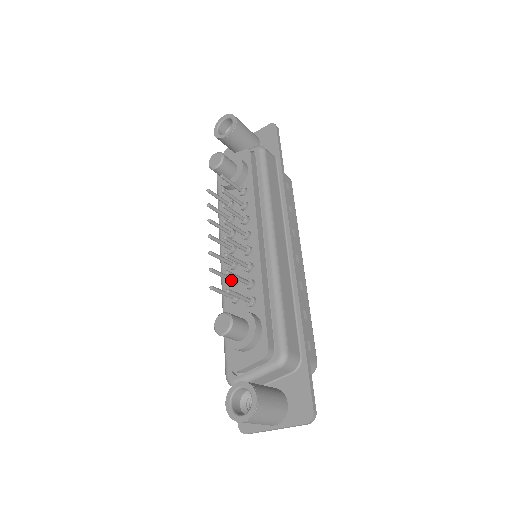
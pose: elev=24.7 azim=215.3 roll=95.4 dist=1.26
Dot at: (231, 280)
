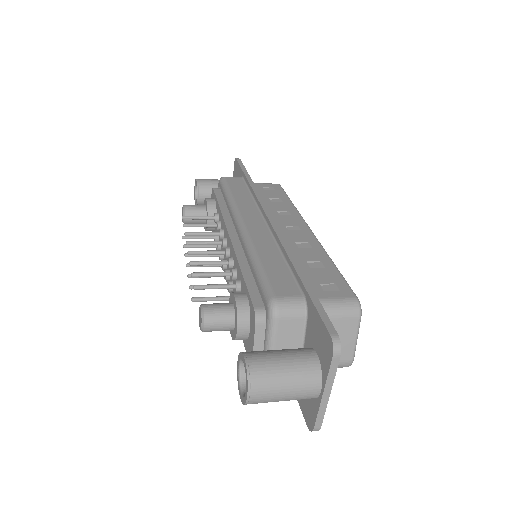
Dot at: occluded
